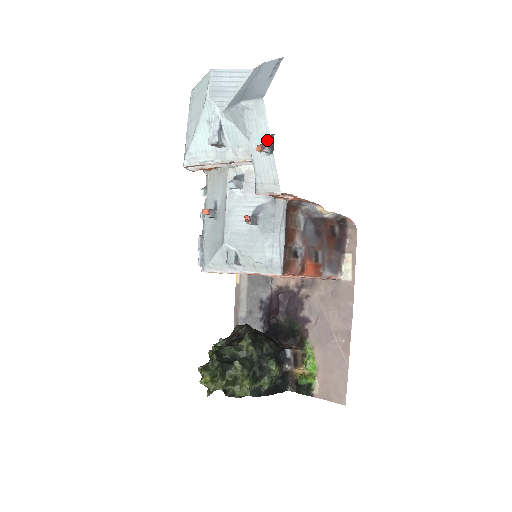
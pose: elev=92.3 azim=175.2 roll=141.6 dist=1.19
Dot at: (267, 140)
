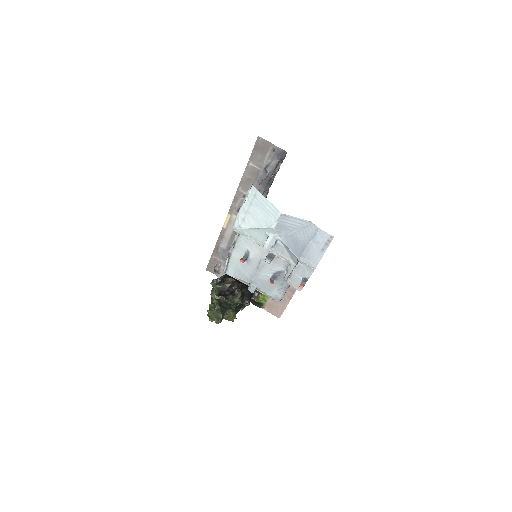
Dot at: (306, 278)
